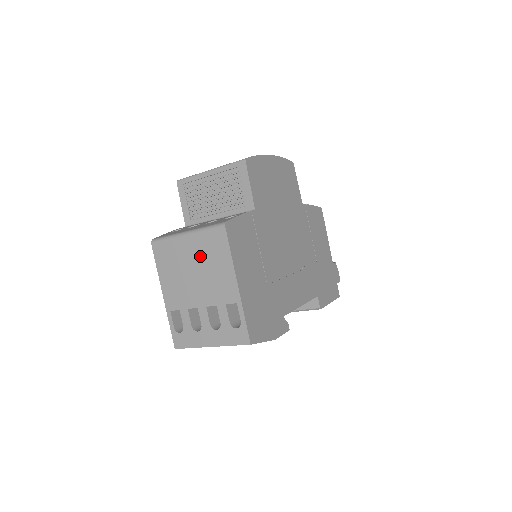
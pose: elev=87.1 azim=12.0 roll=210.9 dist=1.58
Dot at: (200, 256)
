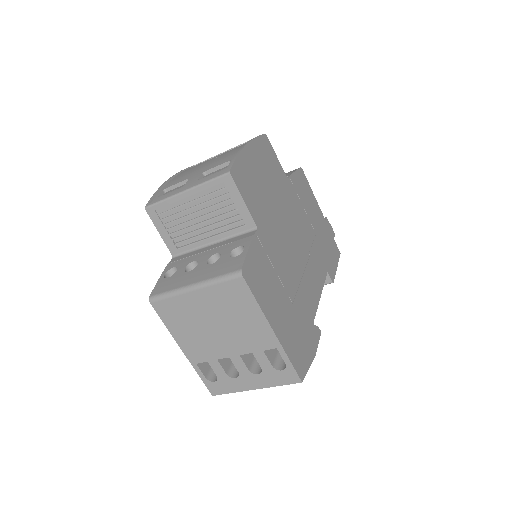
Dot at: (218, 309)
